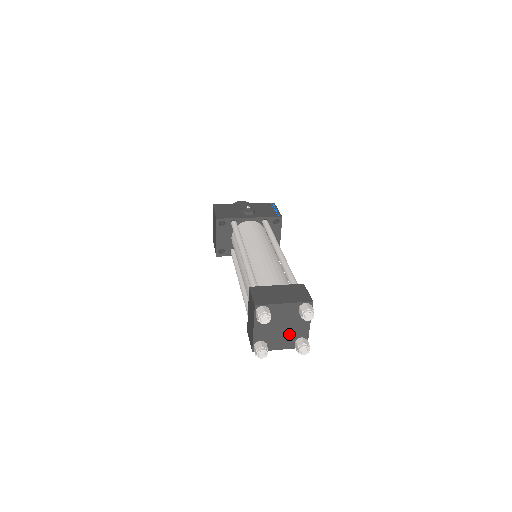
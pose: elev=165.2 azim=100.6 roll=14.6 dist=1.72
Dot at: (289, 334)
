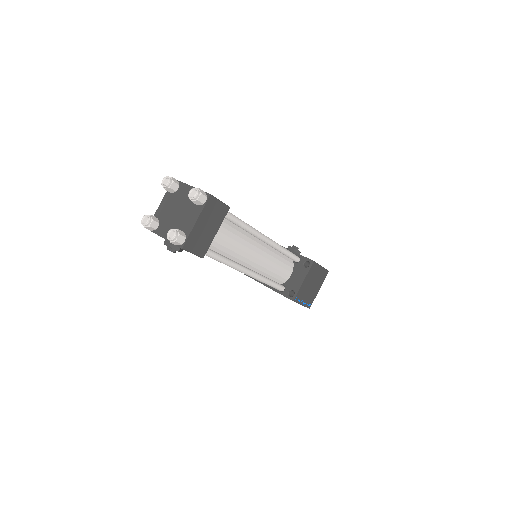
Dot at: (178, 223)
